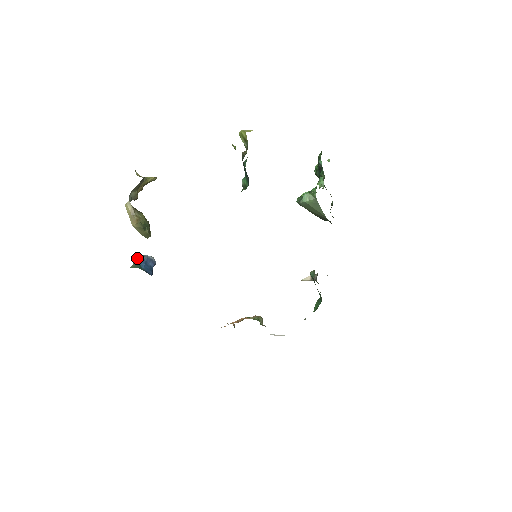
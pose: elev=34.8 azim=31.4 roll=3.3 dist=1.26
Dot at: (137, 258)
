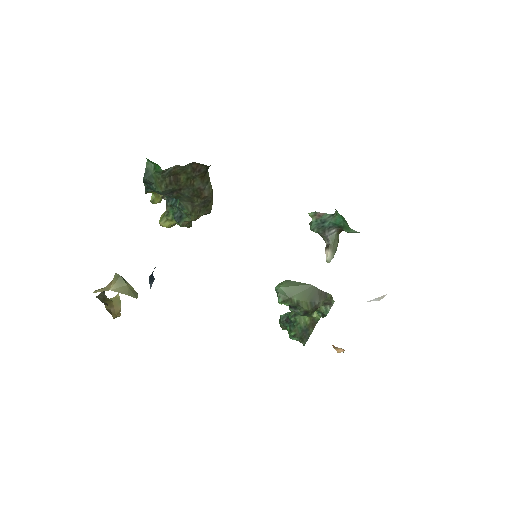
Dot at: occluded
